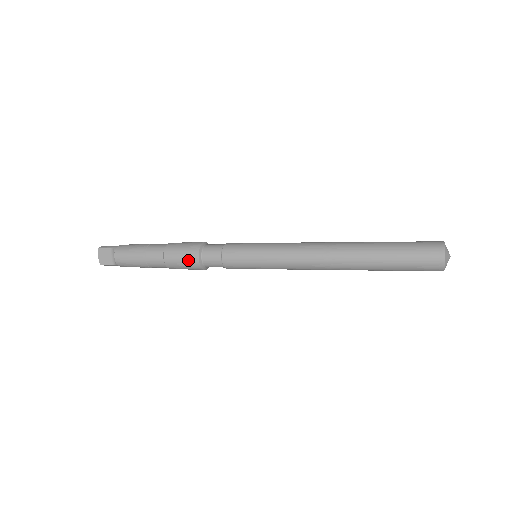
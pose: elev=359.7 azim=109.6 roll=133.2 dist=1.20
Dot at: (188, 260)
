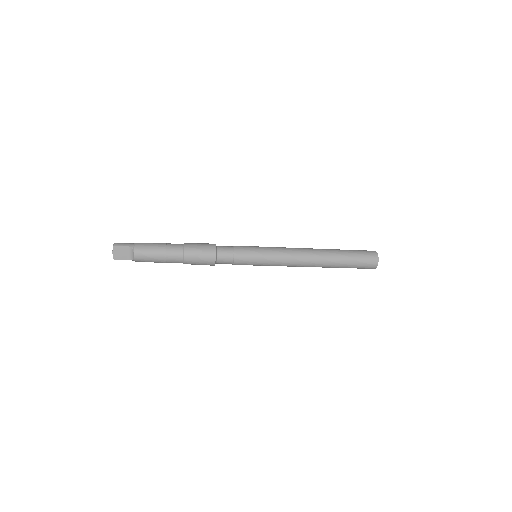
Dot at: (206, 260)
